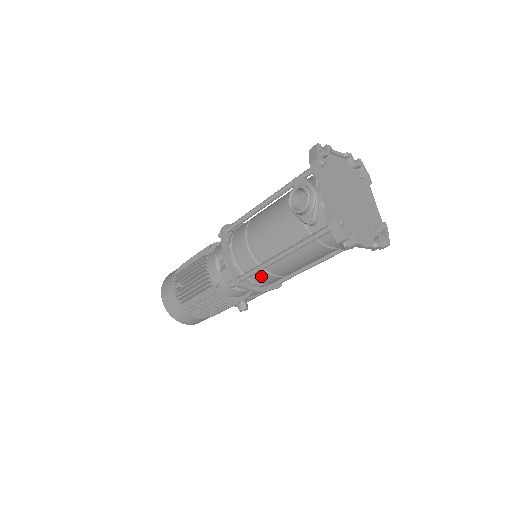
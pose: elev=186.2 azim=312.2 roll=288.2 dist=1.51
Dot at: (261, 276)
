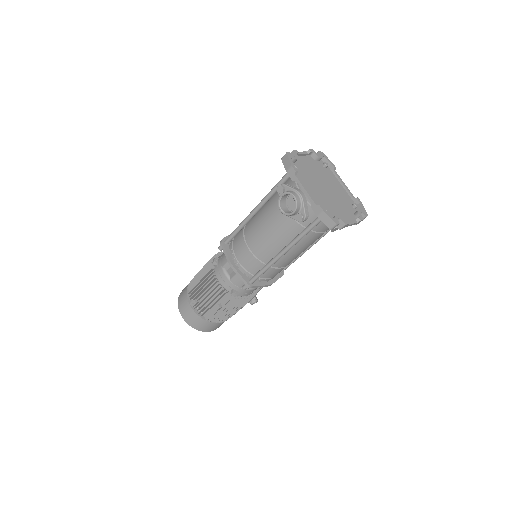
Dot at: (269, 272)
